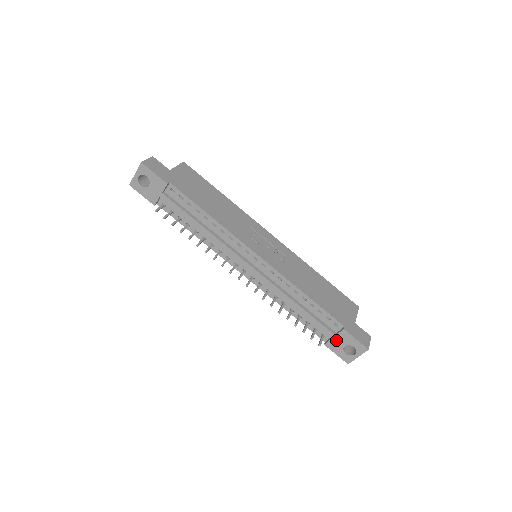
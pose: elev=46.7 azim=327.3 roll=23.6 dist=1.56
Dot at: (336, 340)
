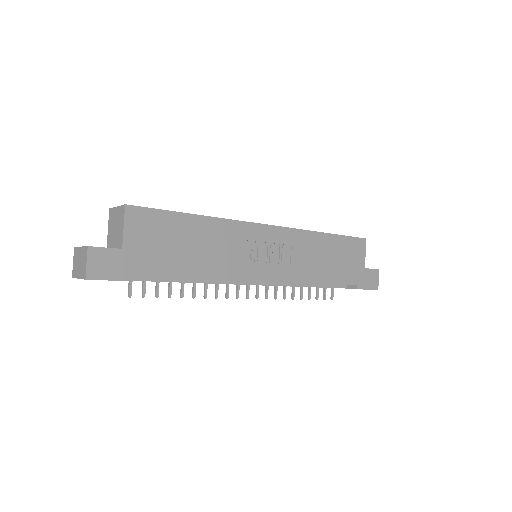
Dot at: occluded
